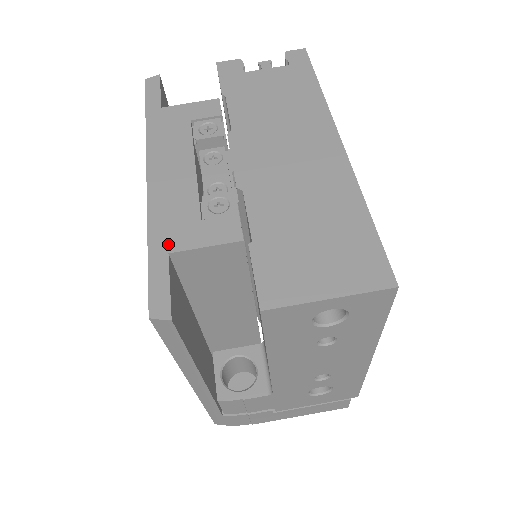
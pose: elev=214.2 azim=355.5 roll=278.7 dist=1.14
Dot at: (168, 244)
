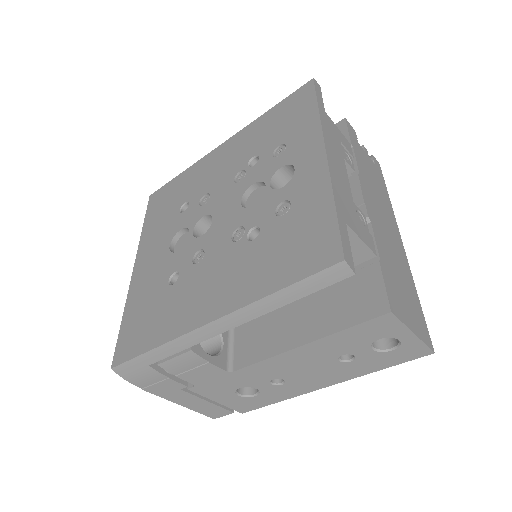
Dot at: (345, 216)
